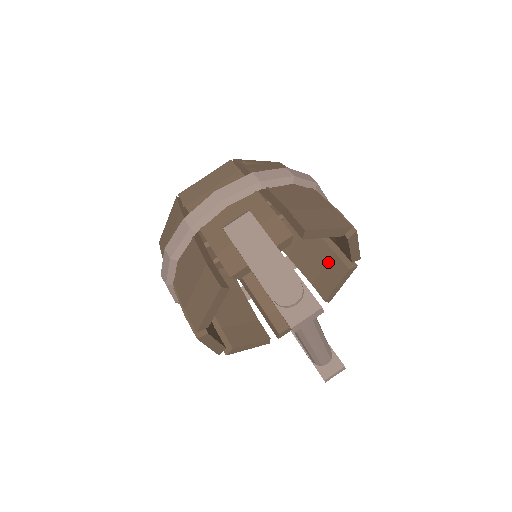
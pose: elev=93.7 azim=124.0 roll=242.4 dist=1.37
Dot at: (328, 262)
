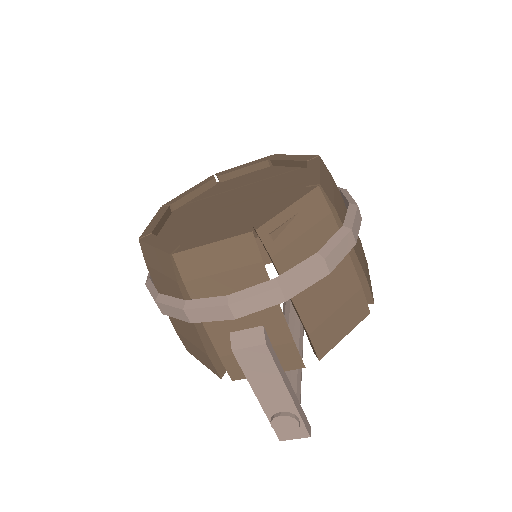
Dot at: occluded
